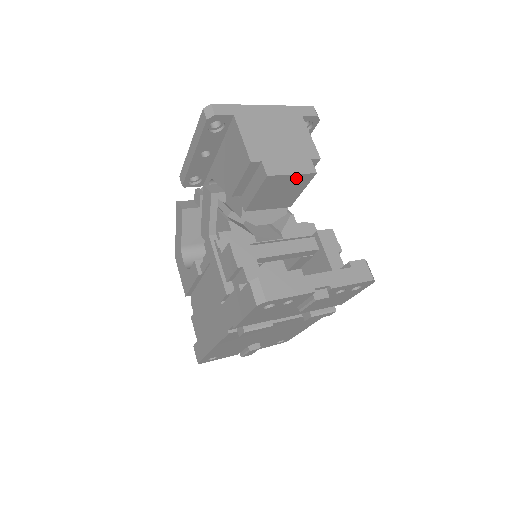
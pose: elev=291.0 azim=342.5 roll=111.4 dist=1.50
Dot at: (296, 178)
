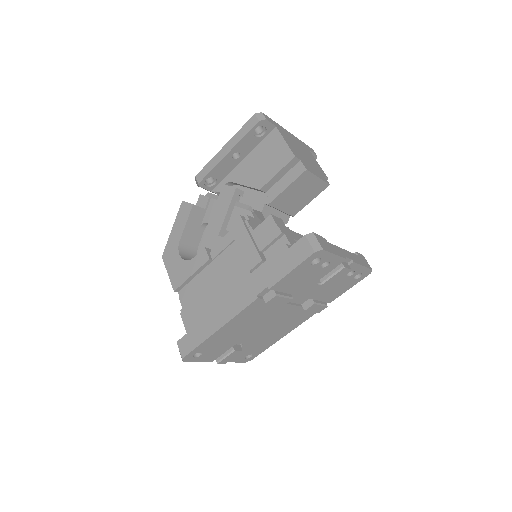
Dot at: (317, 183)
